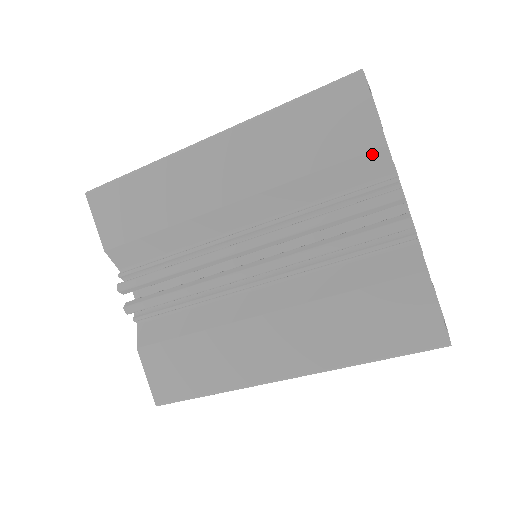
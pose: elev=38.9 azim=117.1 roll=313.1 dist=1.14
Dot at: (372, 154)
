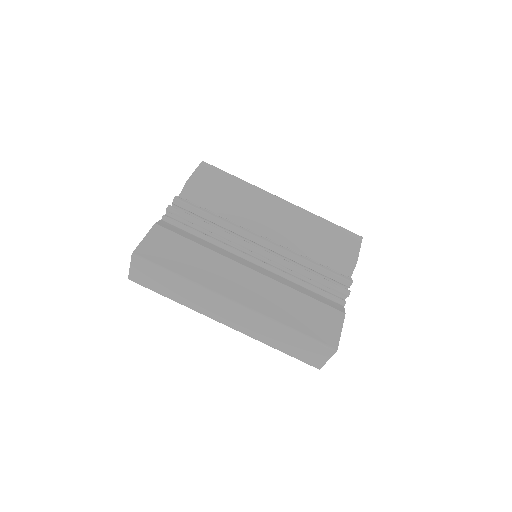
Dot at: (349, 261)
